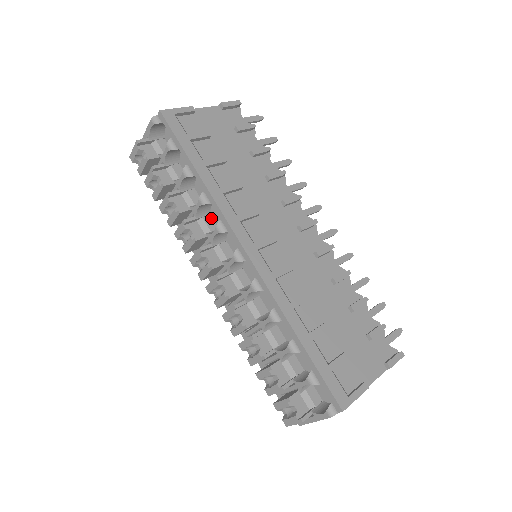
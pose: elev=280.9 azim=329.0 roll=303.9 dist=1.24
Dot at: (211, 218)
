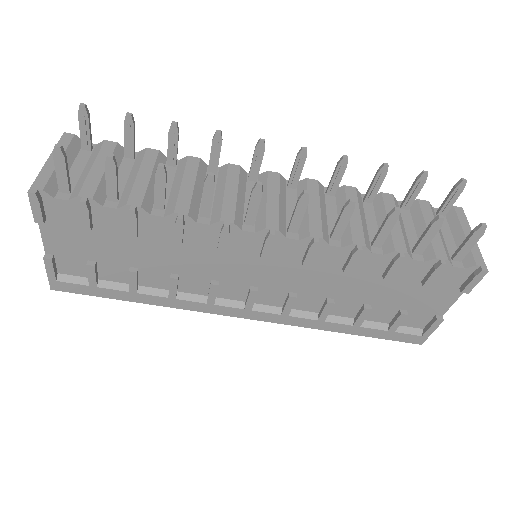
Dot at: occluded
